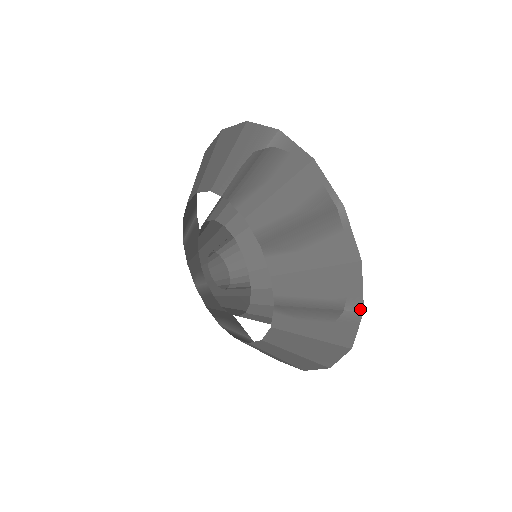
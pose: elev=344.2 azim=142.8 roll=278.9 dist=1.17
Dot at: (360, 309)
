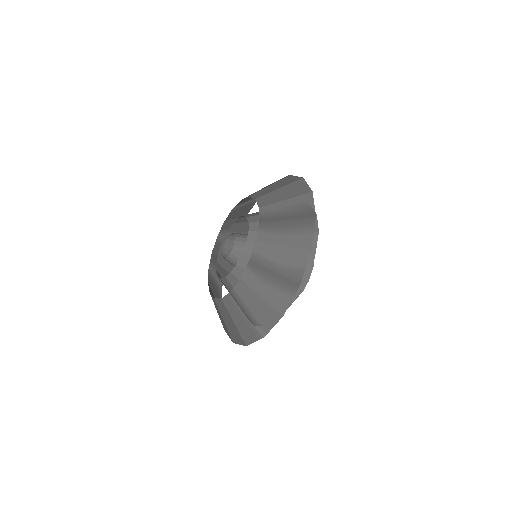
Dot at: (263, 335)
